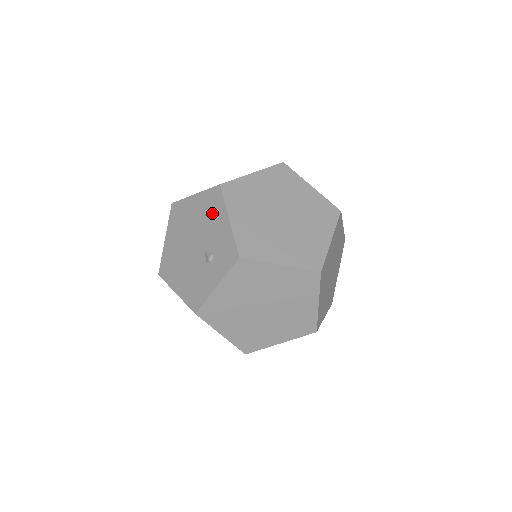
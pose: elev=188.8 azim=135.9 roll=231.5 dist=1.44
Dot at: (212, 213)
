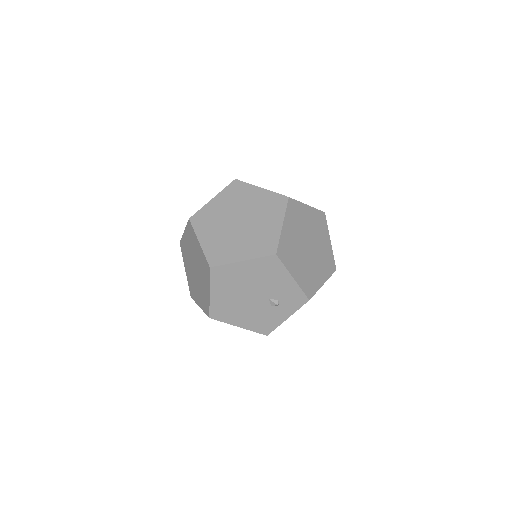
Dot at: (271, 274)
